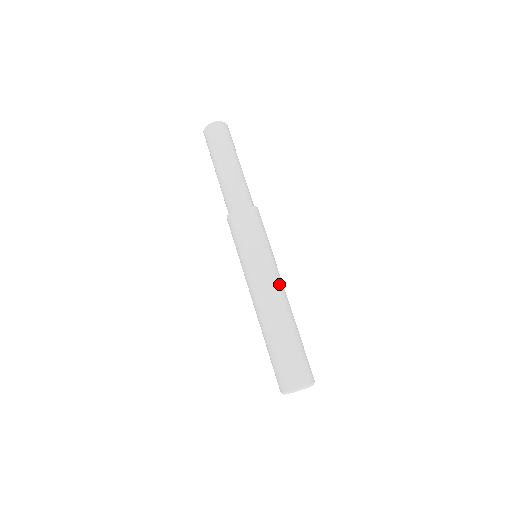
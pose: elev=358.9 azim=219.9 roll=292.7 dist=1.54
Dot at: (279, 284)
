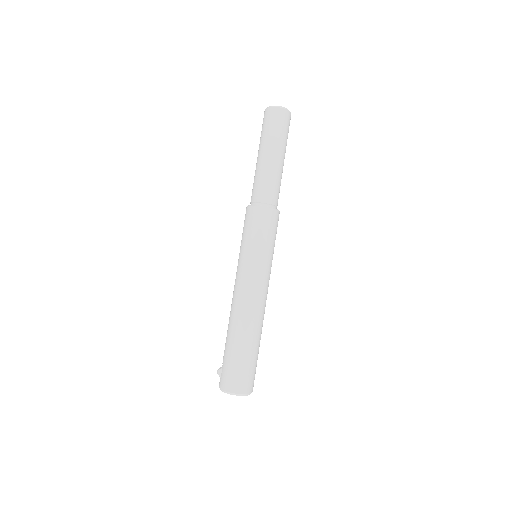
Dot at: occluded
